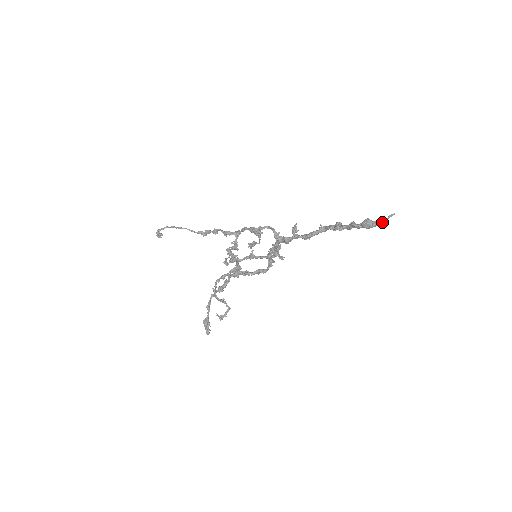
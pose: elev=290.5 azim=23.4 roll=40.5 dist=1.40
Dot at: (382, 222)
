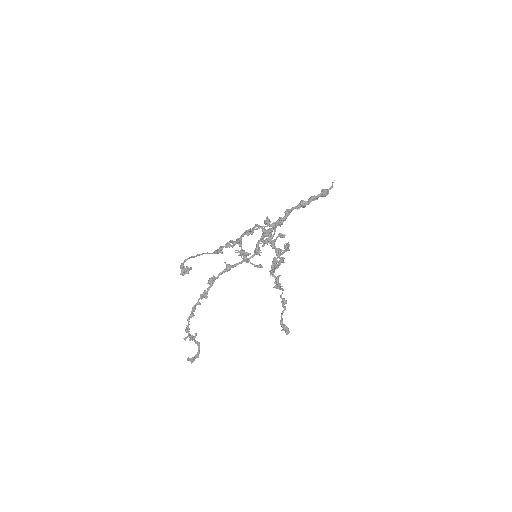
Dot at: occluded
